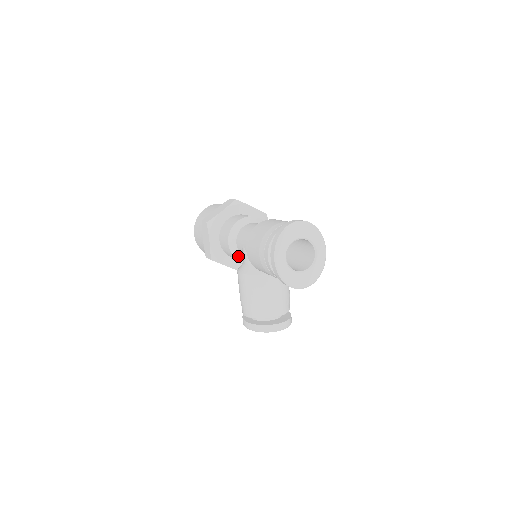
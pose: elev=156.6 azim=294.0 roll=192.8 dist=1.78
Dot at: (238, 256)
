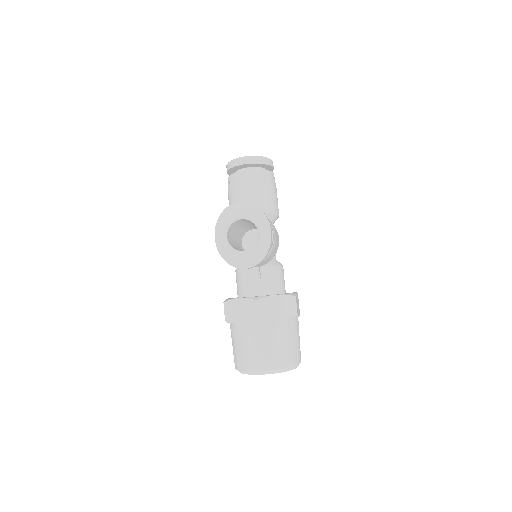
Dot at: occluded
